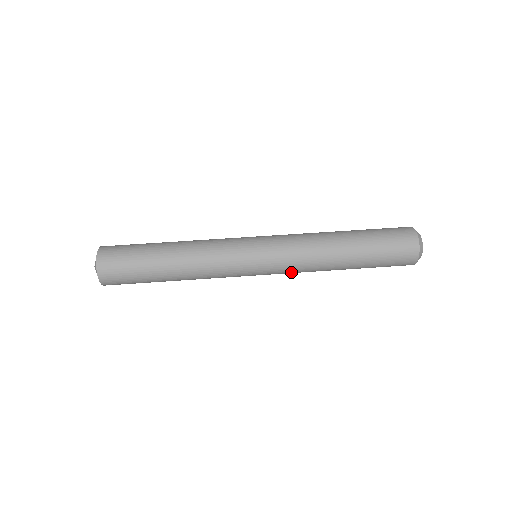
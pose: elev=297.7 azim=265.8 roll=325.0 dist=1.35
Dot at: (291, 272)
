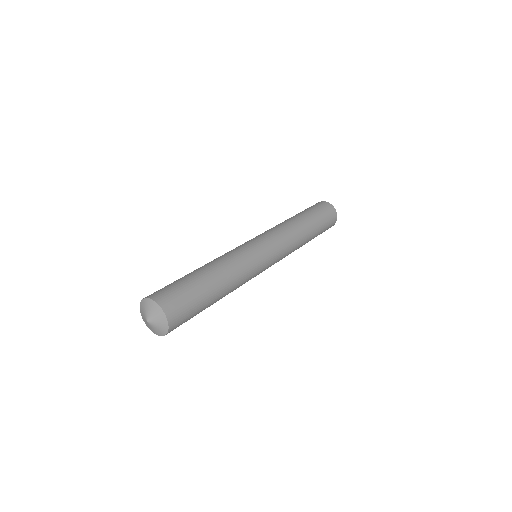
Dot at: occluded
